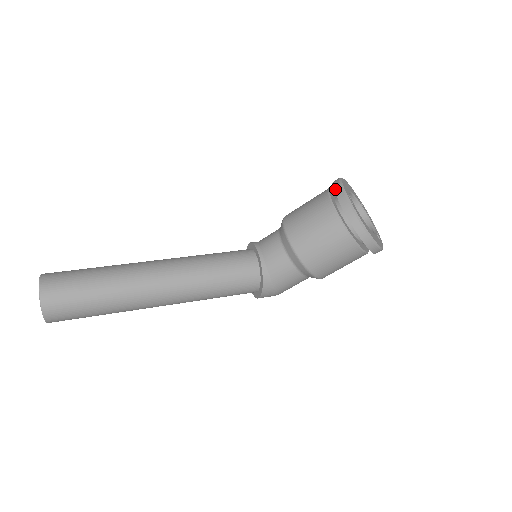
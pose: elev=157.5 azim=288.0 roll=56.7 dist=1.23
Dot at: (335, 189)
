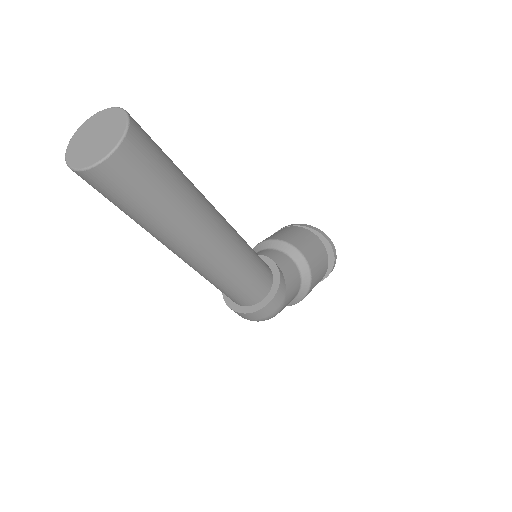
Dot at: (283, 227)
